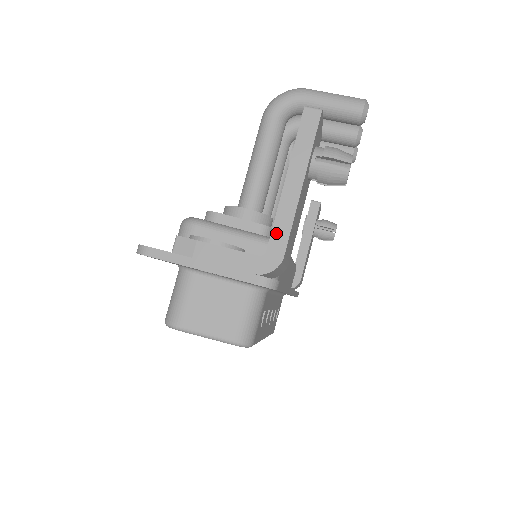
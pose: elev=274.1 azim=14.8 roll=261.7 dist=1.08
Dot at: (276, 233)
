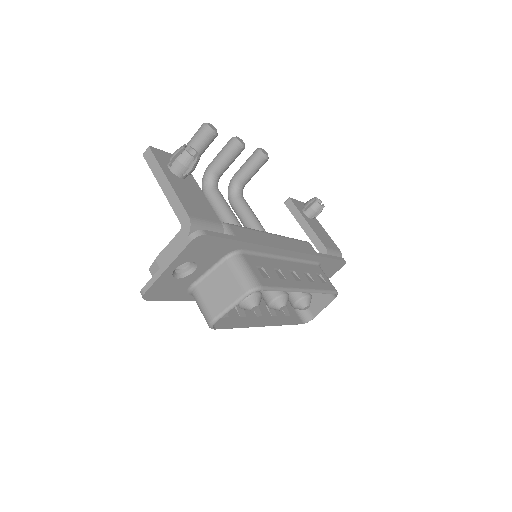
Dot at: (177, 212)
